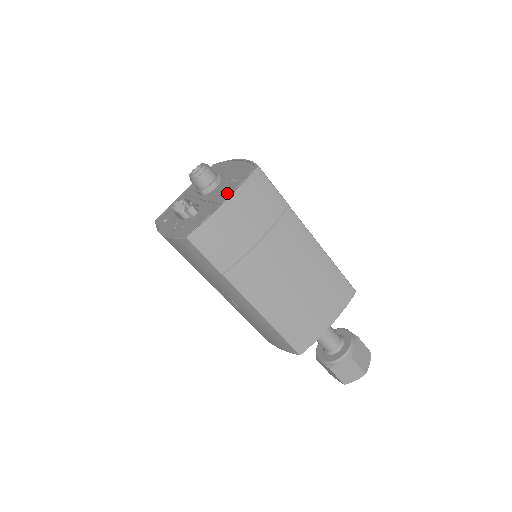
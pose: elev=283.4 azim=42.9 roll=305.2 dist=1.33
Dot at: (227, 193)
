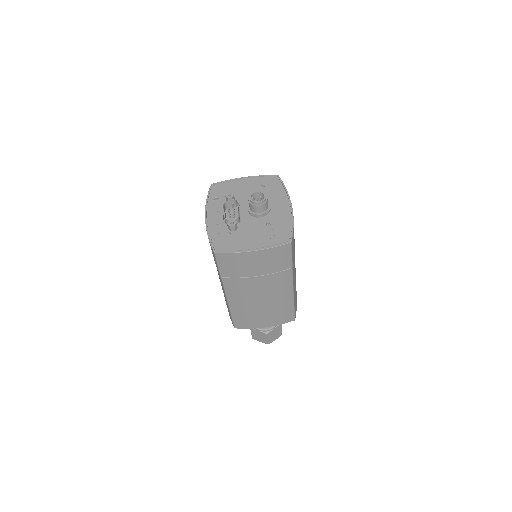
Dot at: (260, 242)
